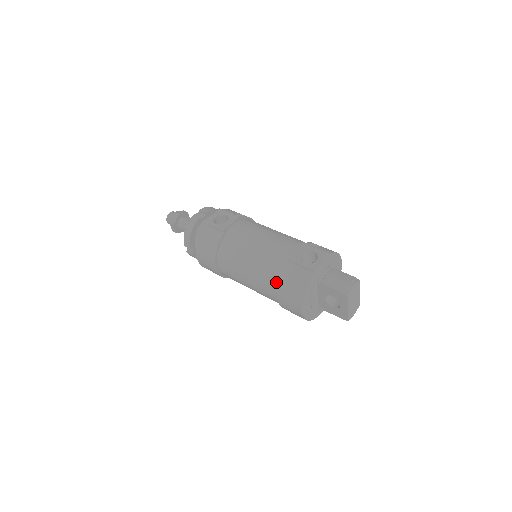
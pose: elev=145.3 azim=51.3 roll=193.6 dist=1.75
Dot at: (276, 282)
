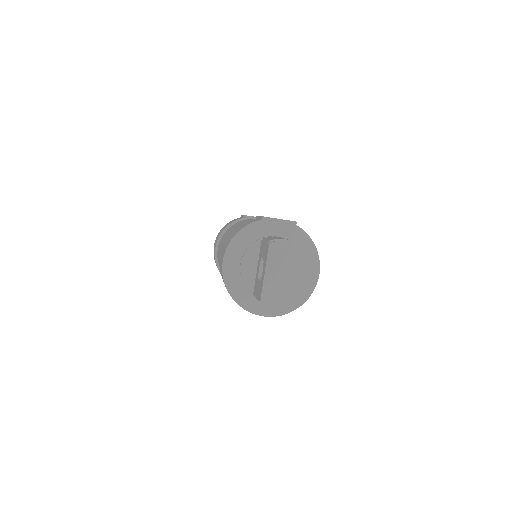
Dot at: occluded
